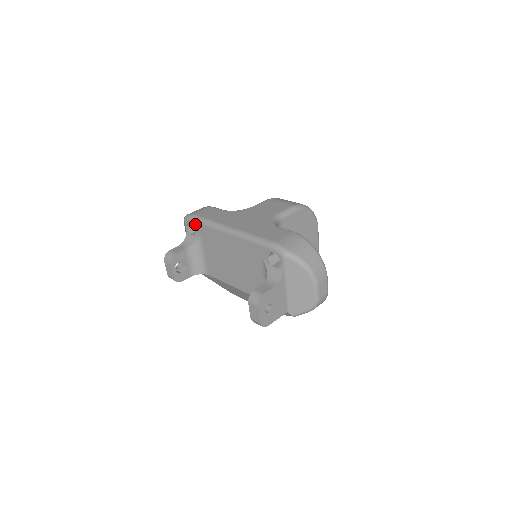
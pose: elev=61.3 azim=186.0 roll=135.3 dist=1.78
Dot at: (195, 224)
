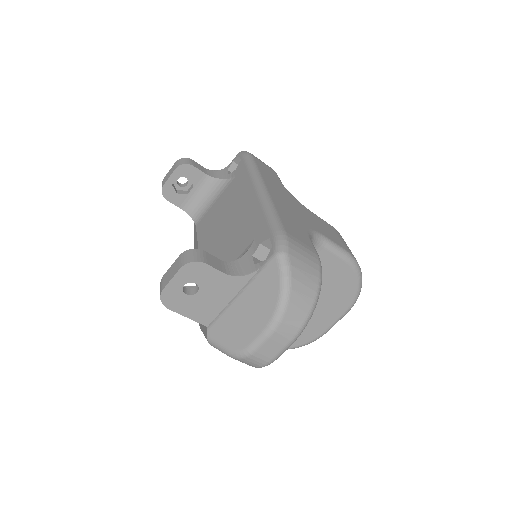
Dot at: (242, 162)
